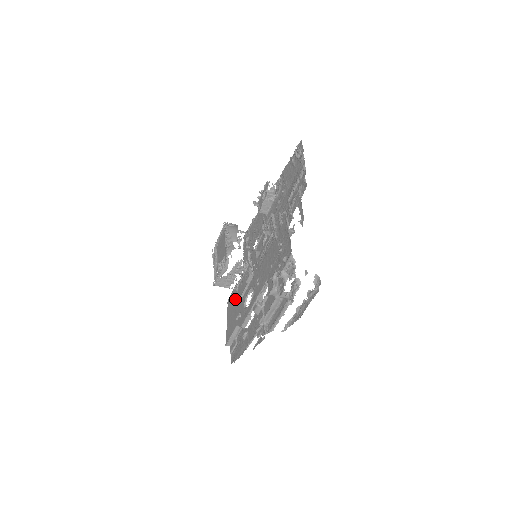
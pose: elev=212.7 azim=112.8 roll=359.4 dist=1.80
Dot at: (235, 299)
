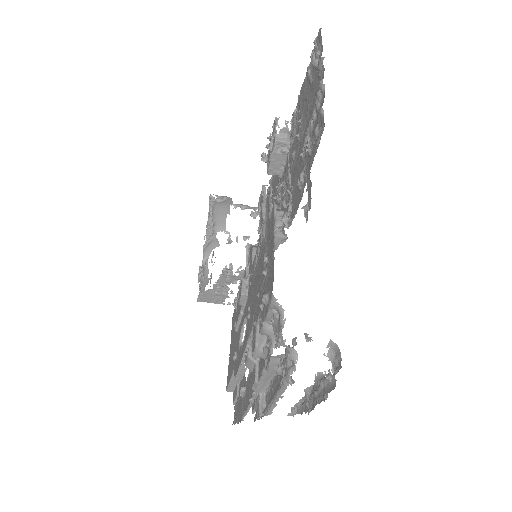
Dot at: occluded
